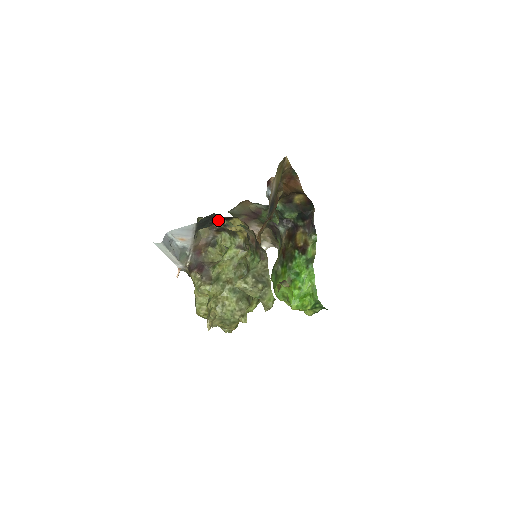
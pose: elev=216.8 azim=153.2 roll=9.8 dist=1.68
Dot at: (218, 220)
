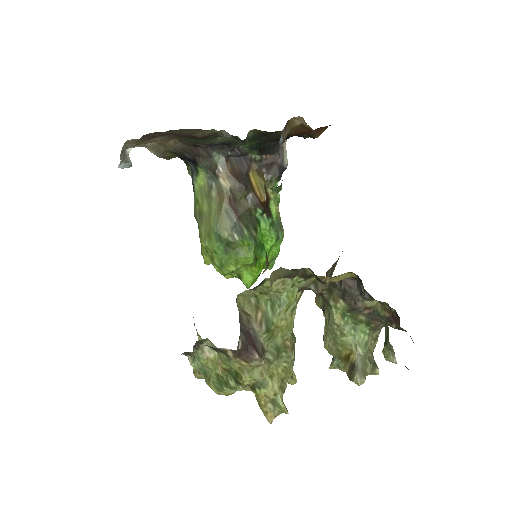
Dot at: occluded
